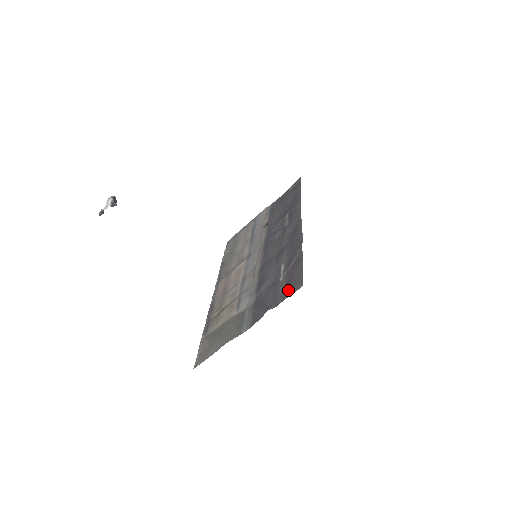
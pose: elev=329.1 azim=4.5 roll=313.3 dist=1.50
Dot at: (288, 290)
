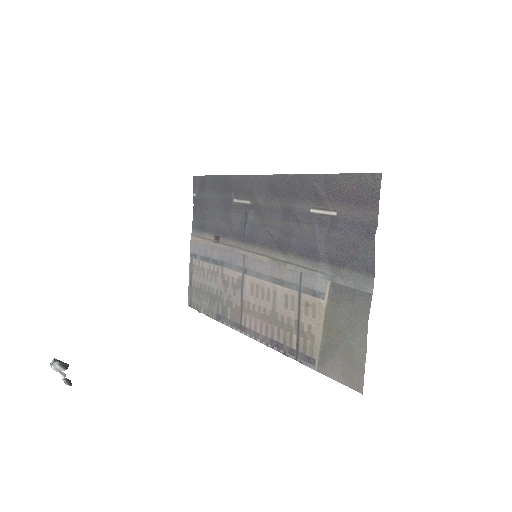
Dot at: (366, 200)
